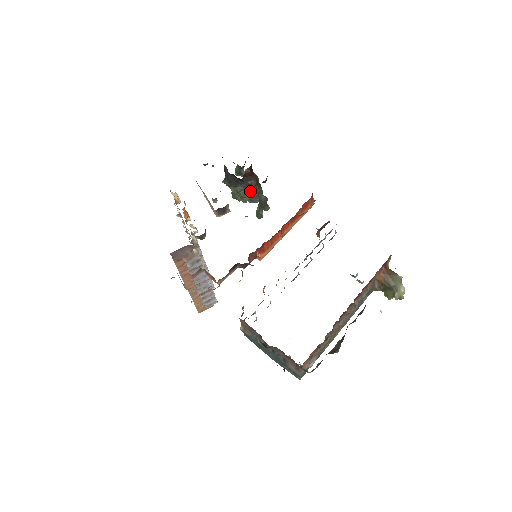
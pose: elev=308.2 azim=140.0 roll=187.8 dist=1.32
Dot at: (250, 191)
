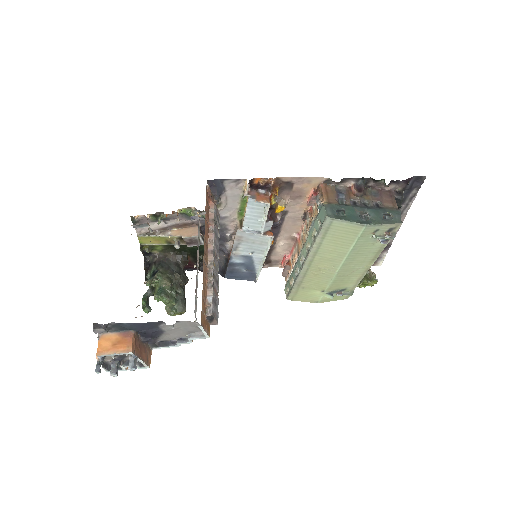
Dot at: (181, 290)
